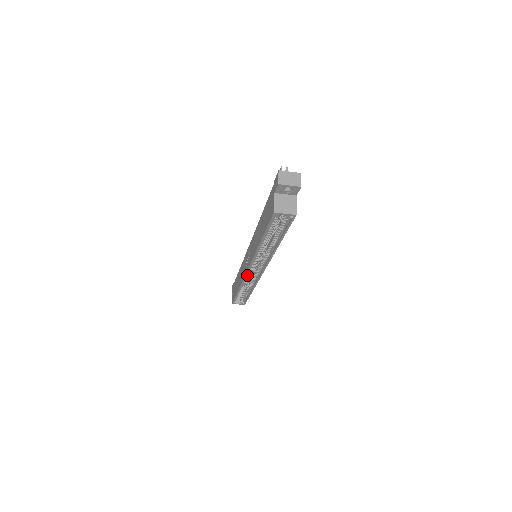
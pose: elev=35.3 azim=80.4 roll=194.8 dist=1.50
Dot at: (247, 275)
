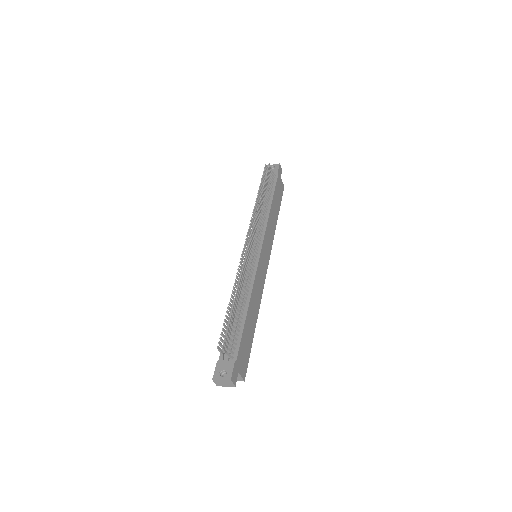
Dot at: occluded
